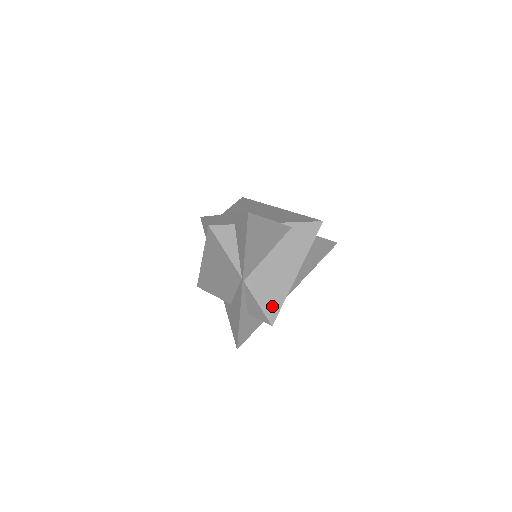
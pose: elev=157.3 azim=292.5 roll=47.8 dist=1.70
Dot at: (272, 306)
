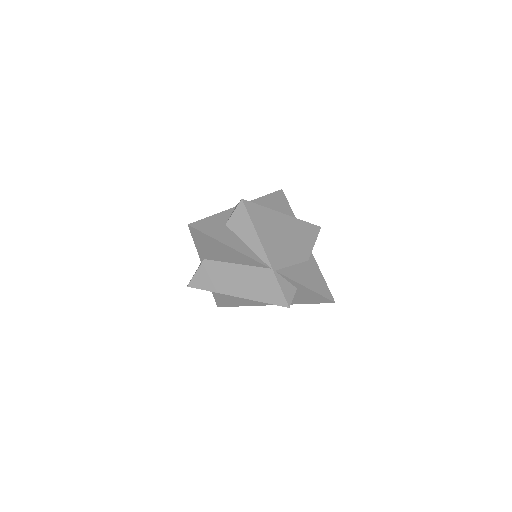
Dot at: occluded
